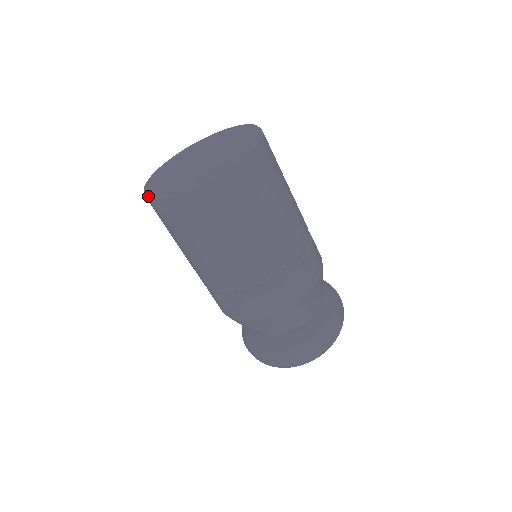
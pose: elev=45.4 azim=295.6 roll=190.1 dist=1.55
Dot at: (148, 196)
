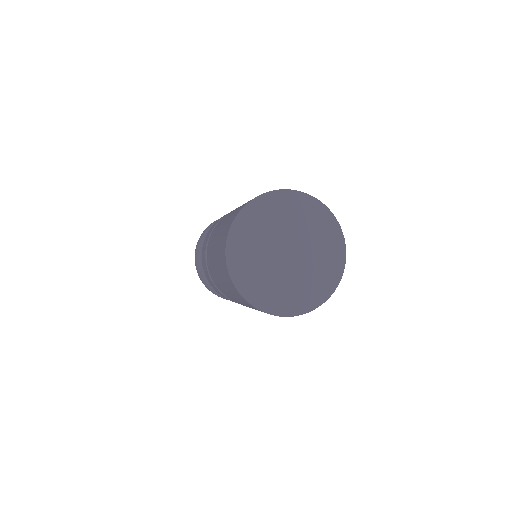
Dot at: (245, 298)
